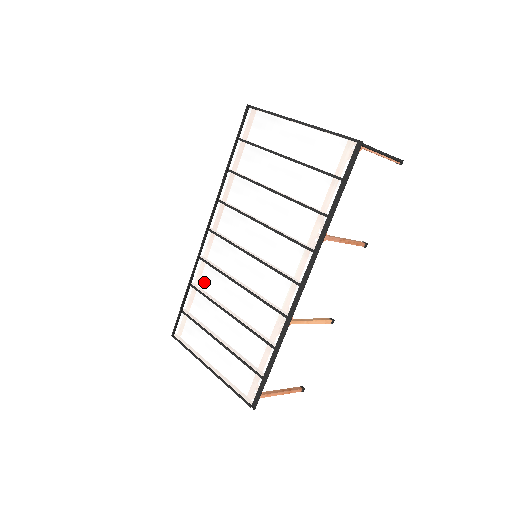
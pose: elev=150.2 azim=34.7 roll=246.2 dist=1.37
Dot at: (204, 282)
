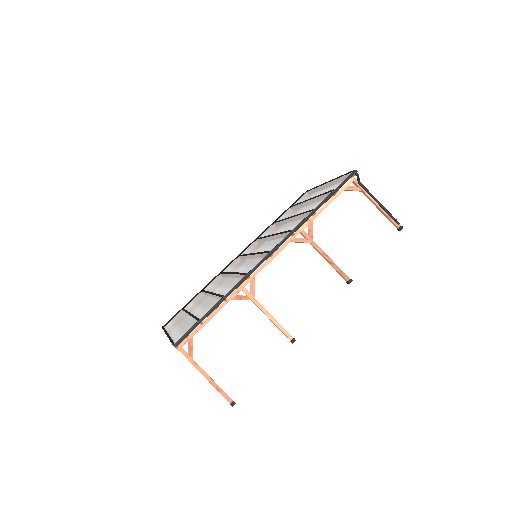
Dot at: (212, 284)
